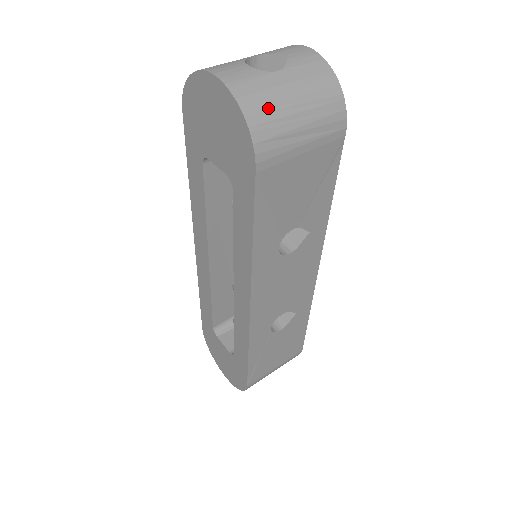
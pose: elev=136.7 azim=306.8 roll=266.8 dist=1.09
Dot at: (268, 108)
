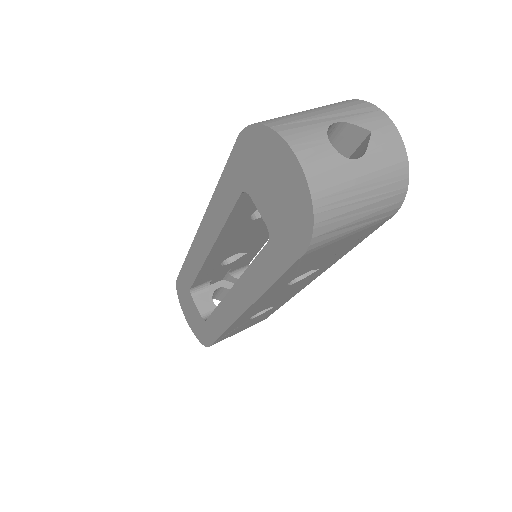
Dot at: (338, 204)
